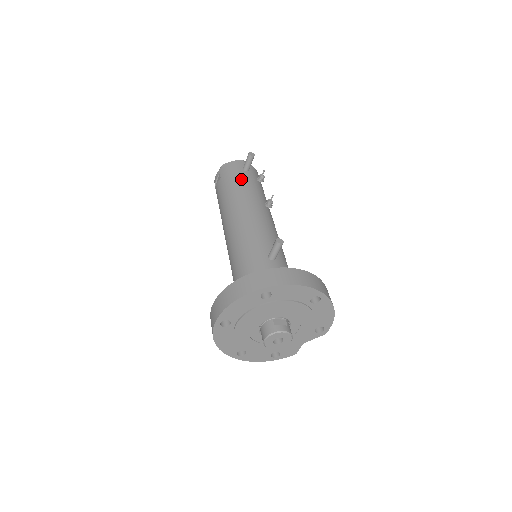
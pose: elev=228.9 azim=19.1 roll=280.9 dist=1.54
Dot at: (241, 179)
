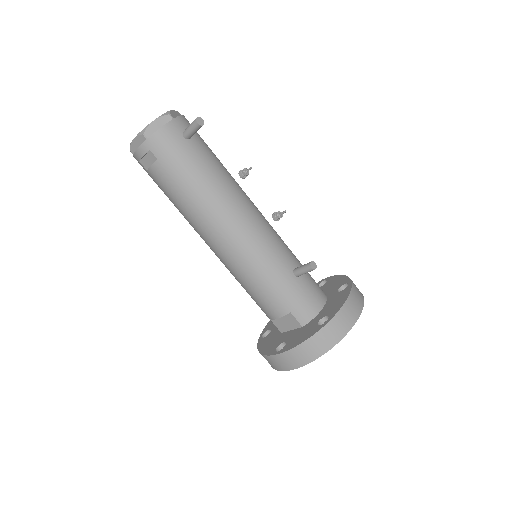
Dot at: (196, 161)
